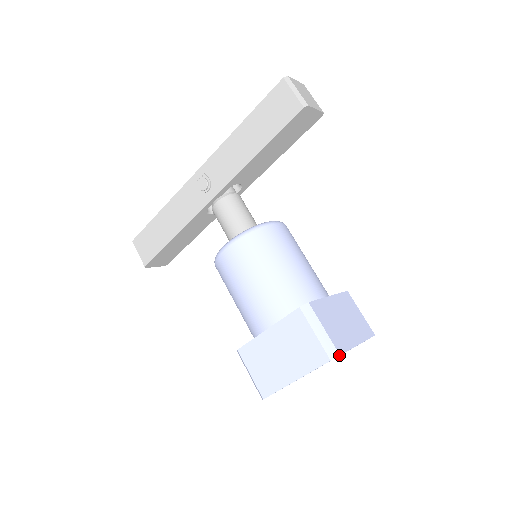
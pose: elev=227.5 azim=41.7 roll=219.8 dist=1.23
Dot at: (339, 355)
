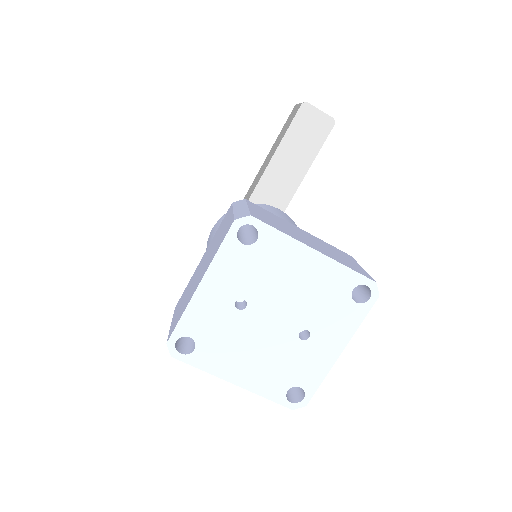
Dot at: (249, 215)
